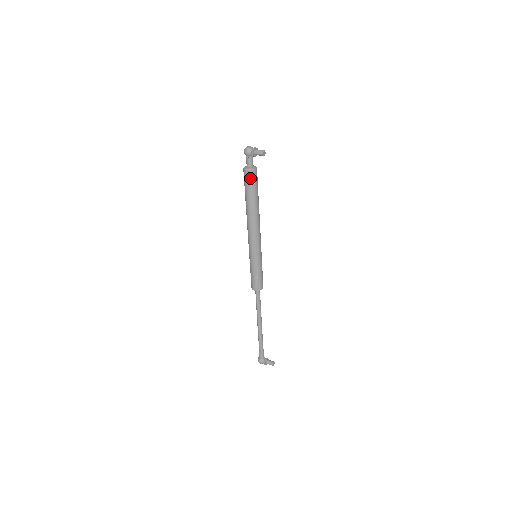
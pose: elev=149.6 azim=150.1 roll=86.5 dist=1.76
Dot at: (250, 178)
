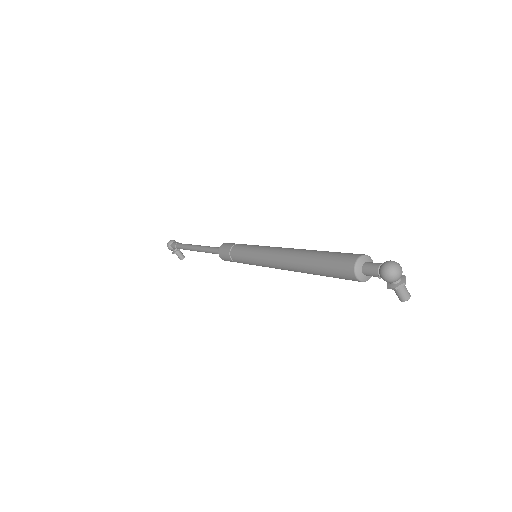
Dot at: (348, 279)
